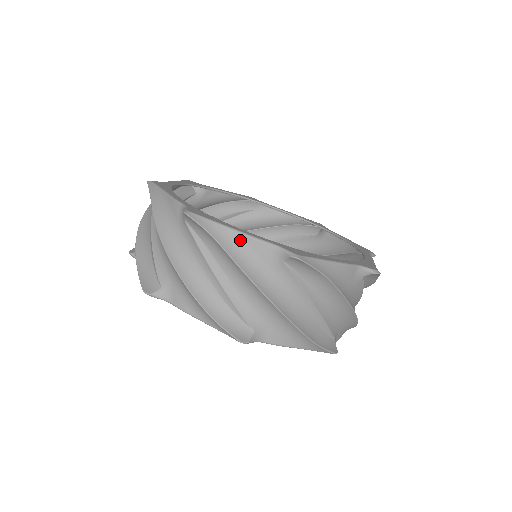
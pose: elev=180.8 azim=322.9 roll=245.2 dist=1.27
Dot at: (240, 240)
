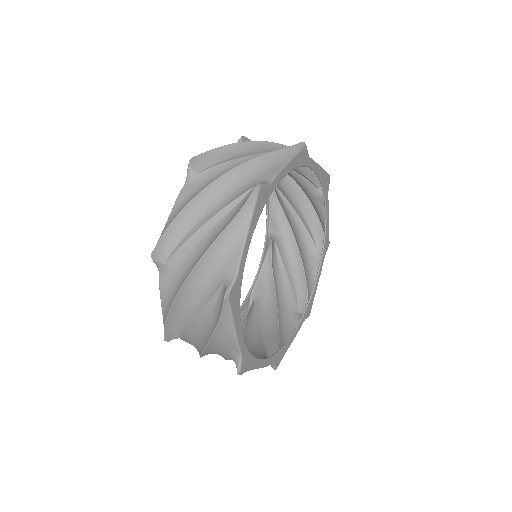
Dot at: occluded
